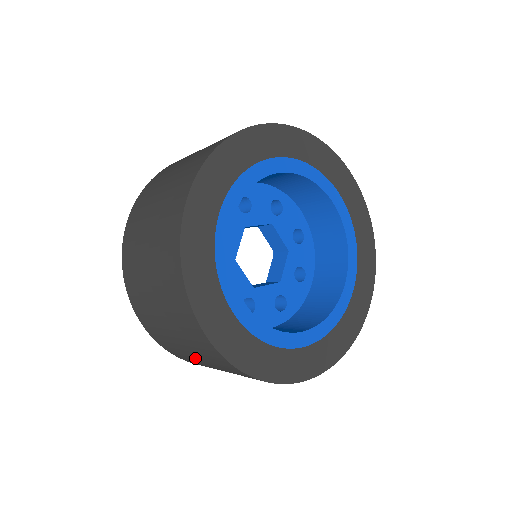
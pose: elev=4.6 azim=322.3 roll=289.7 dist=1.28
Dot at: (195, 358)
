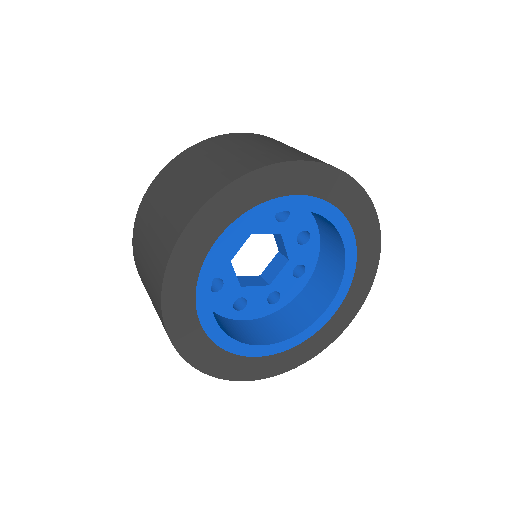
Dot at: occluded
